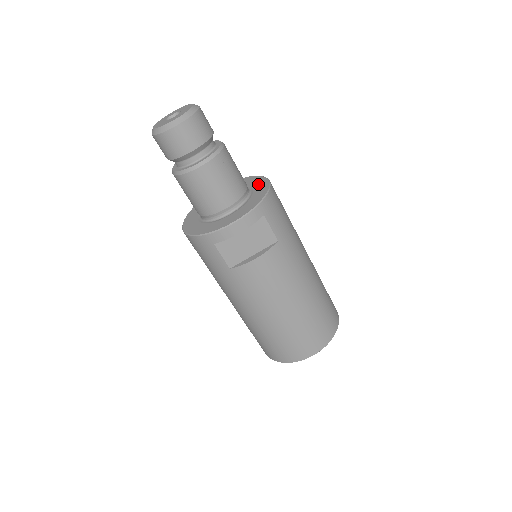
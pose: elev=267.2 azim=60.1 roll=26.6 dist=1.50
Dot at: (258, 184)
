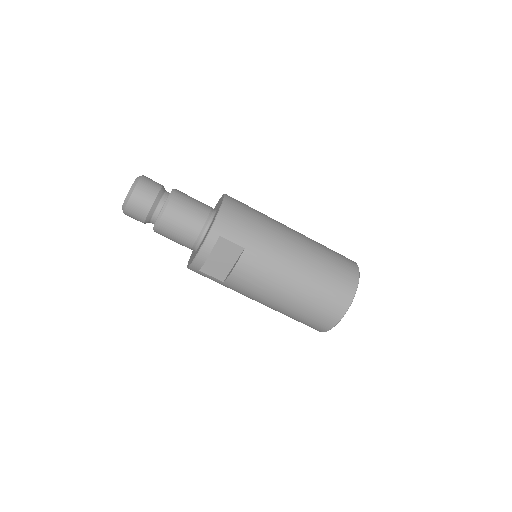
Dot at: (219, 205)
